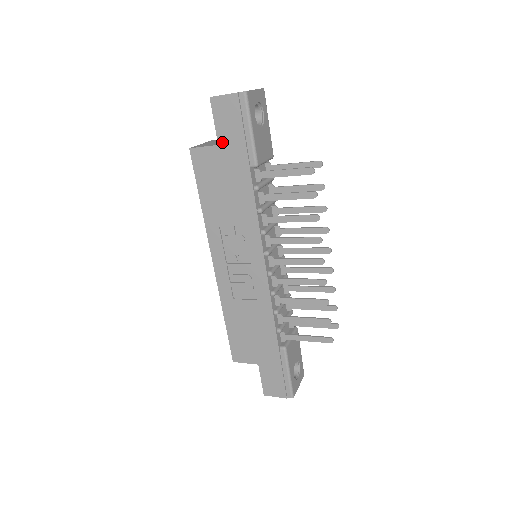
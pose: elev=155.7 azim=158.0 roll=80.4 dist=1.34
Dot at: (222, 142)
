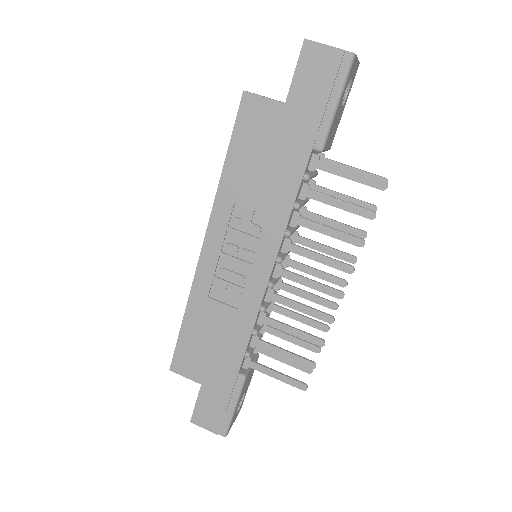
Dot at: (292, 102)
